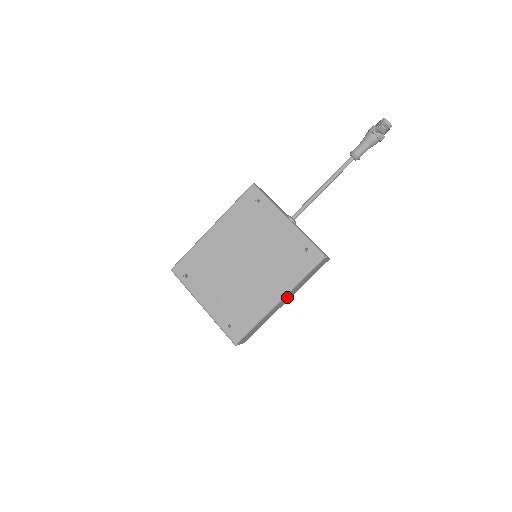
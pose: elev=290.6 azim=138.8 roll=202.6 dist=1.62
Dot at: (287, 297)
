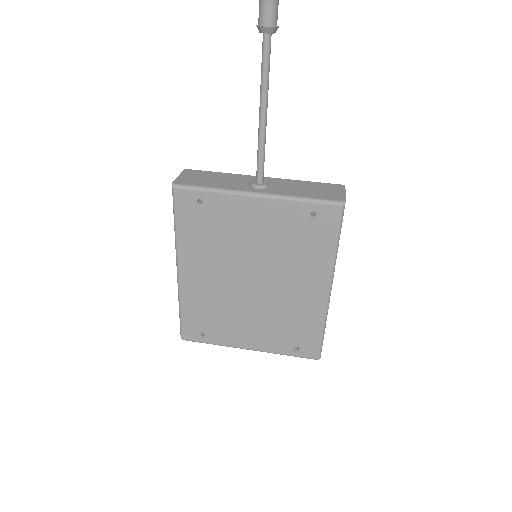
Dot at: occluded
